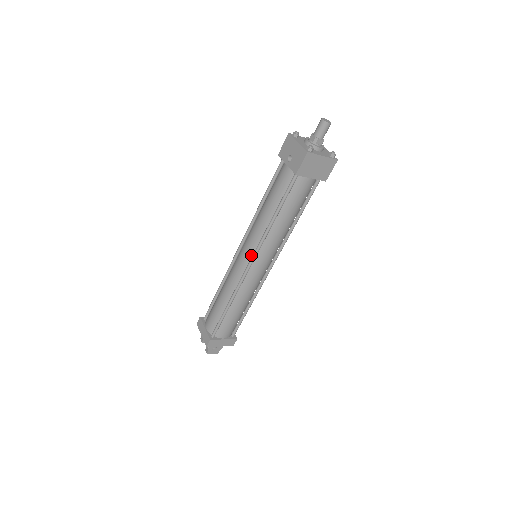
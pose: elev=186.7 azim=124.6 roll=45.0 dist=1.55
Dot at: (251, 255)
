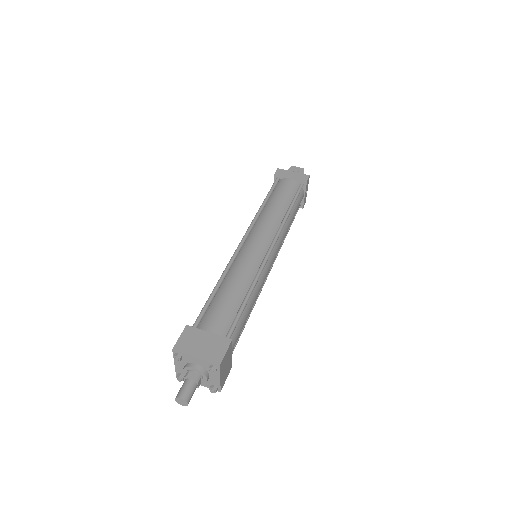
Dot at: occluded
